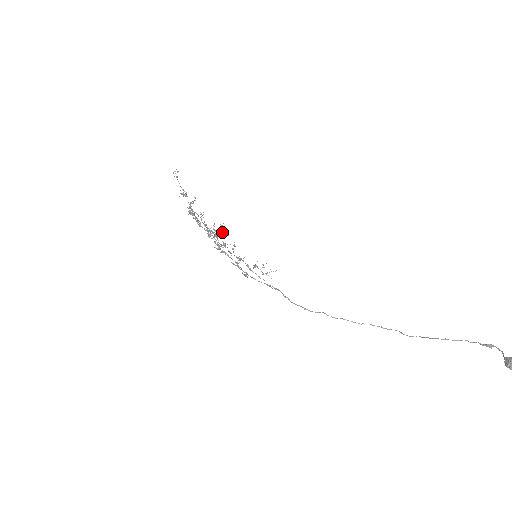
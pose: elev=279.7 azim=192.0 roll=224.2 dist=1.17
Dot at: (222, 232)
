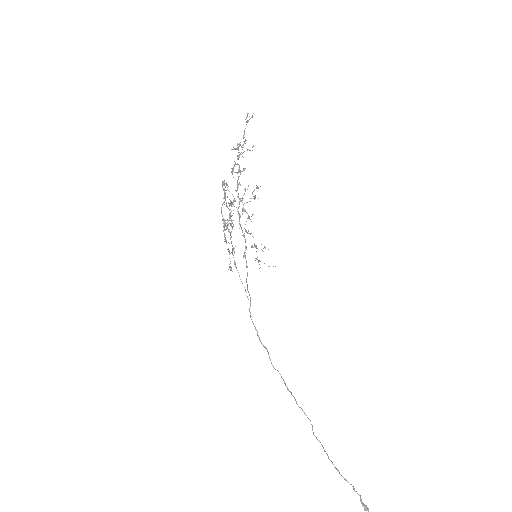
Dot at: occluded
